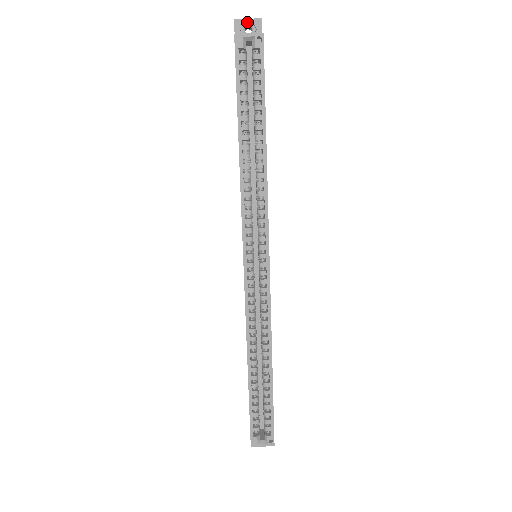
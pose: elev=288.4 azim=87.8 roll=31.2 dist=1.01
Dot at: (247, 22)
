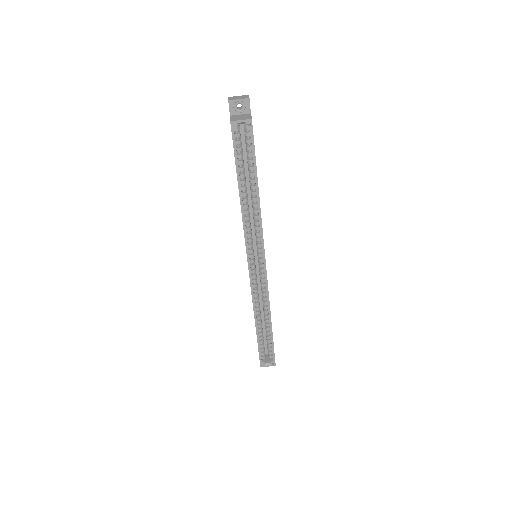
Dot at: (238, 102)
